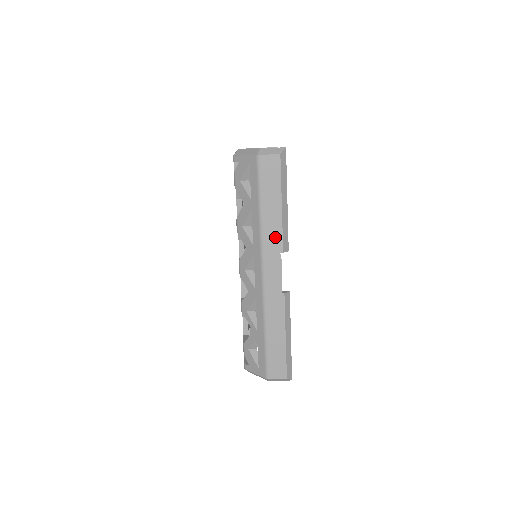
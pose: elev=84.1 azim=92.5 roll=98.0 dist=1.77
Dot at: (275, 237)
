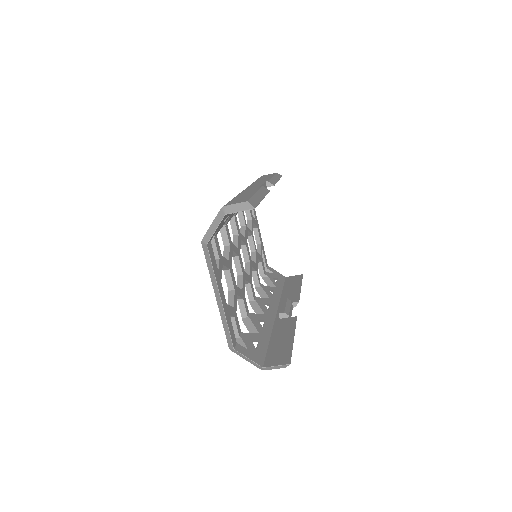
Dot at: occluded
